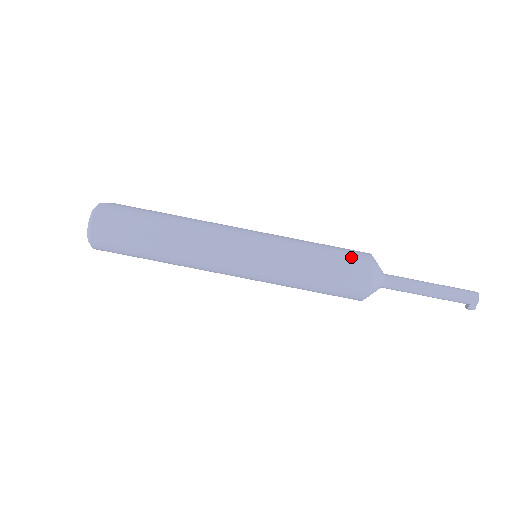
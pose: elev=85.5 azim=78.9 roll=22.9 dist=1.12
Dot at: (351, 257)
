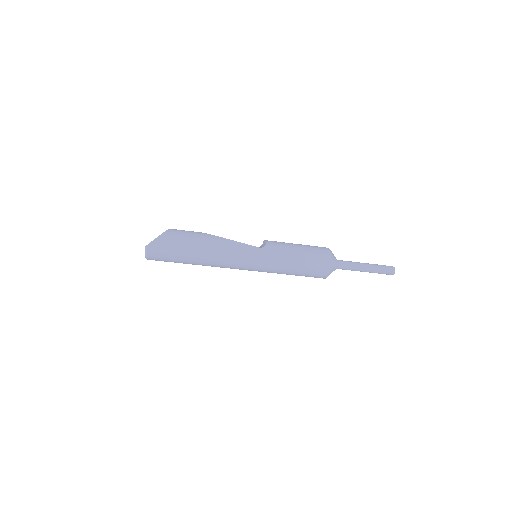
Dot at: (317, 268)
